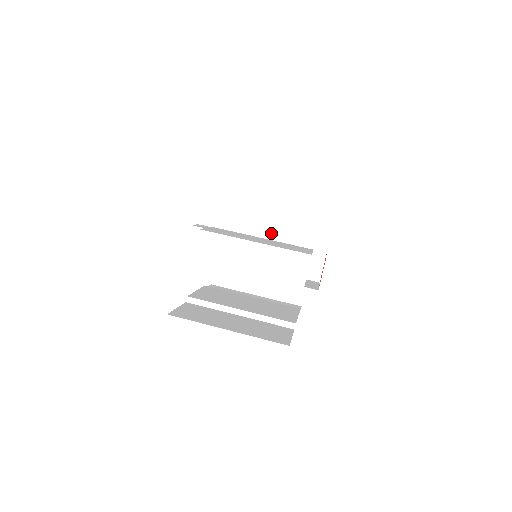
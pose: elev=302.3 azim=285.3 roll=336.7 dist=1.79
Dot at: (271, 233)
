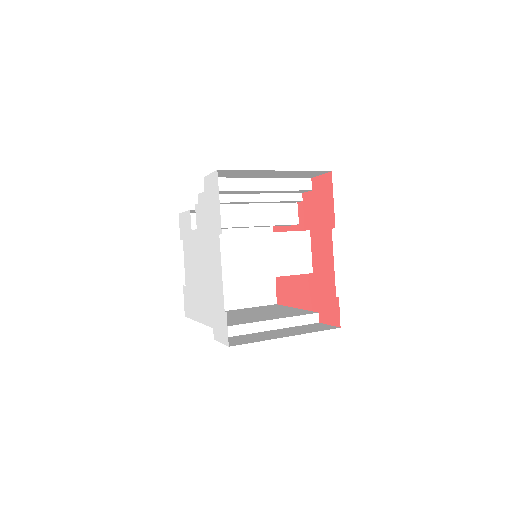
Dot at: (254, 314)
